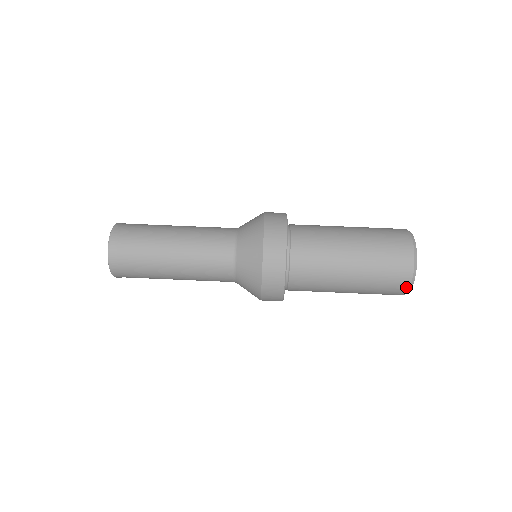
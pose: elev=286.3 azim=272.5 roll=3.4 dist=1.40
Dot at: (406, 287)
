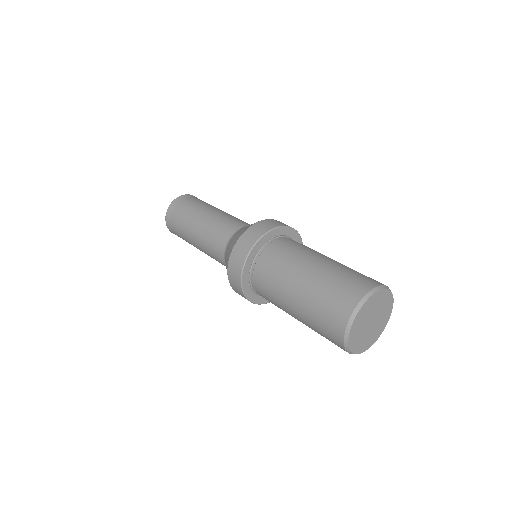
Dot at: (341, 334)
